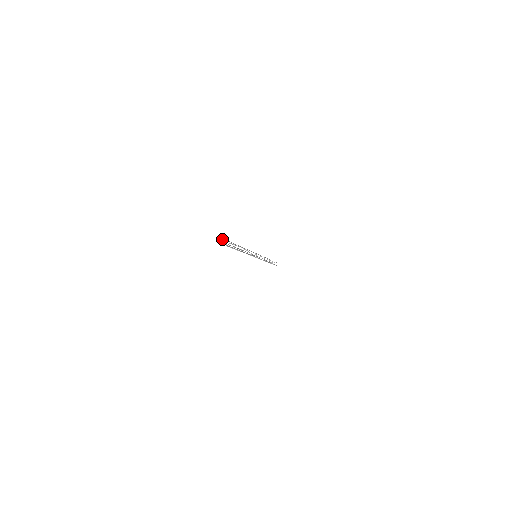
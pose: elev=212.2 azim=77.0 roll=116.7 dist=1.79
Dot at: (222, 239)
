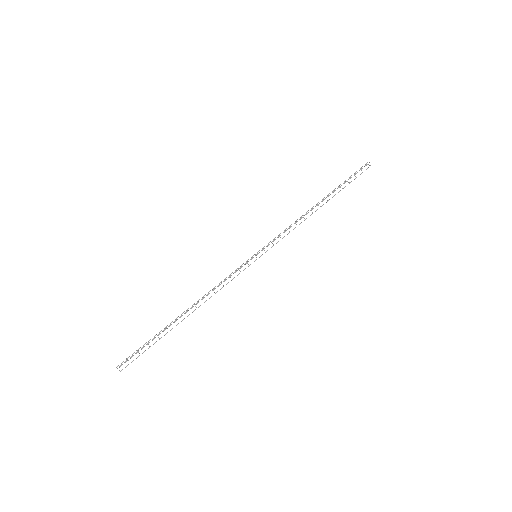
Dot at: occluded
